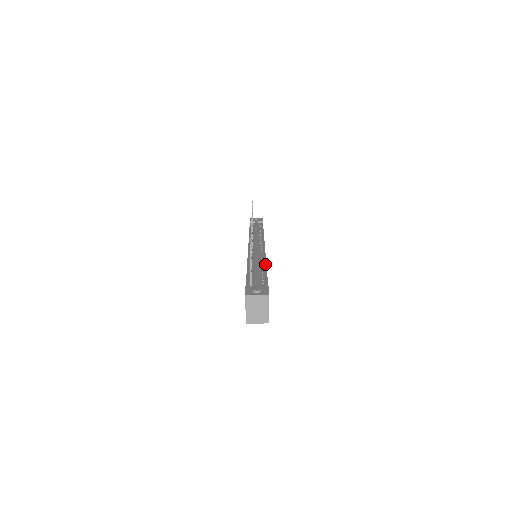
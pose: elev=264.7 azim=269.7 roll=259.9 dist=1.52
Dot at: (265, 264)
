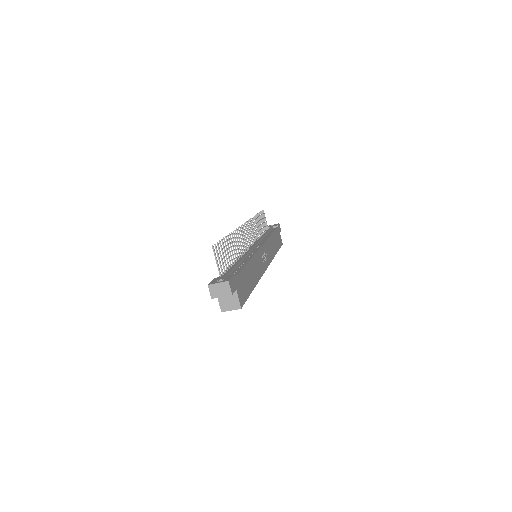
Dot at: (249, 259)
